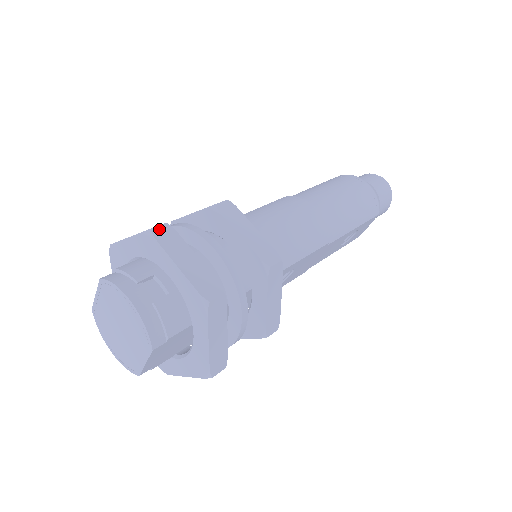
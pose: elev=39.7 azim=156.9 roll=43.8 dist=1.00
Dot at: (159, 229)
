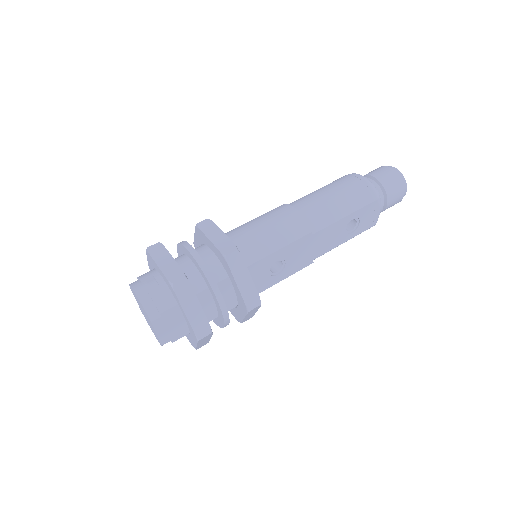
Dot at: (153, 247)
